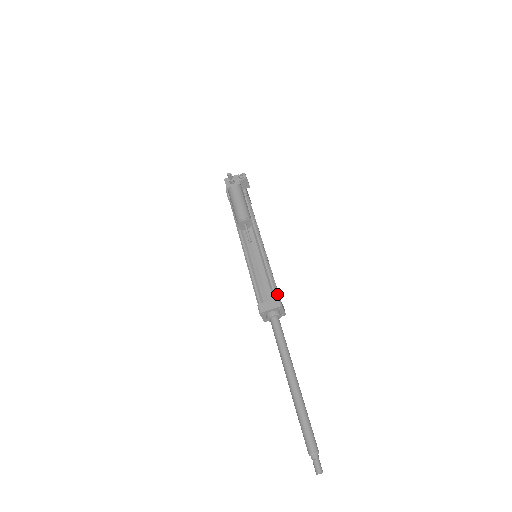
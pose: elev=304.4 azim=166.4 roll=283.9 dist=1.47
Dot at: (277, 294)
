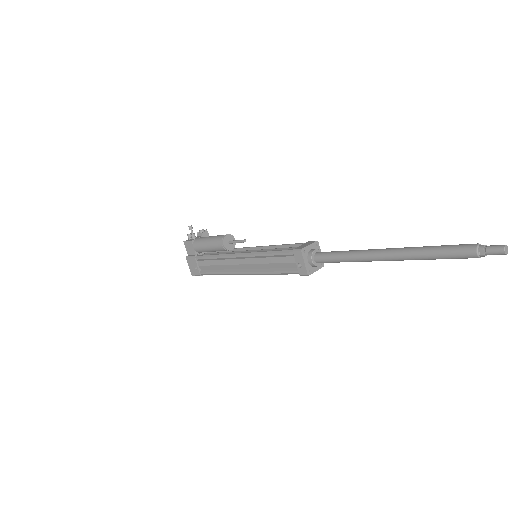
Dot at: occluded
